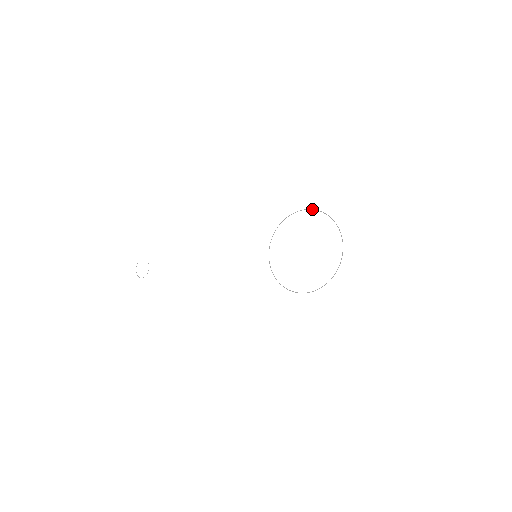
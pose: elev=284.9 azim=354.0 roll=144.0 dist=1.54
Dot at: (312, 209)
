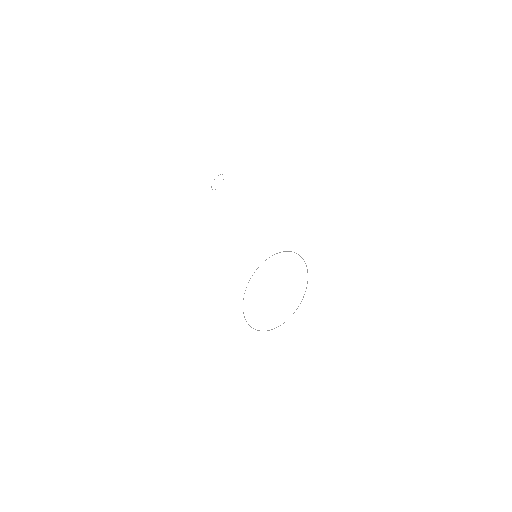
Dot at: occluded
